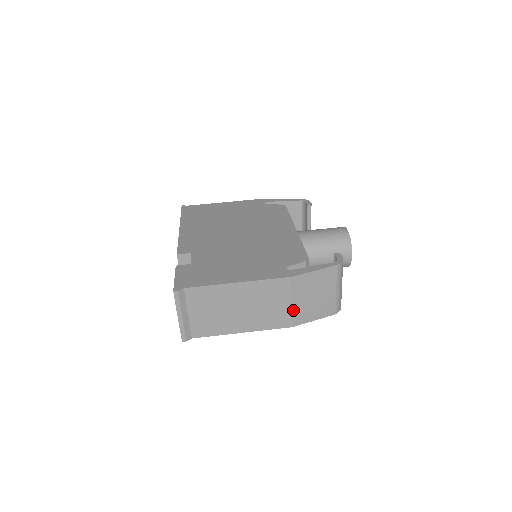
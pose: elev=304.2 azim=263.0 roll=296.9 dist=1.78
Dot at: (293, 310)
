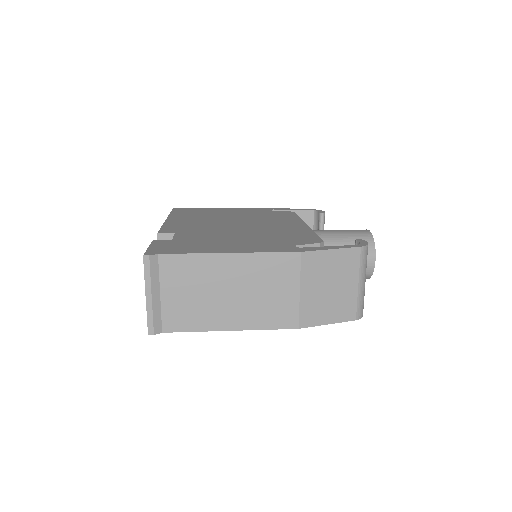
Dot at: (301, 303)
